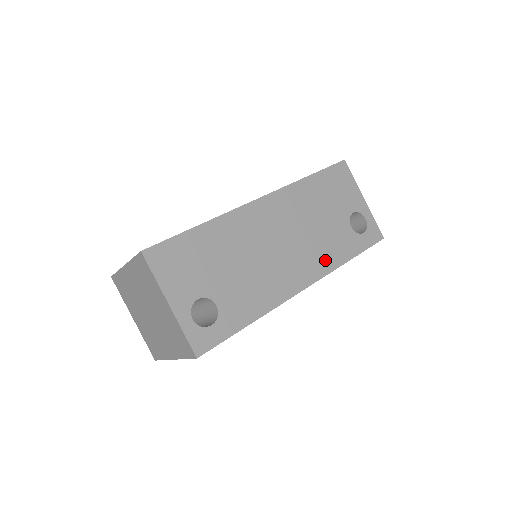
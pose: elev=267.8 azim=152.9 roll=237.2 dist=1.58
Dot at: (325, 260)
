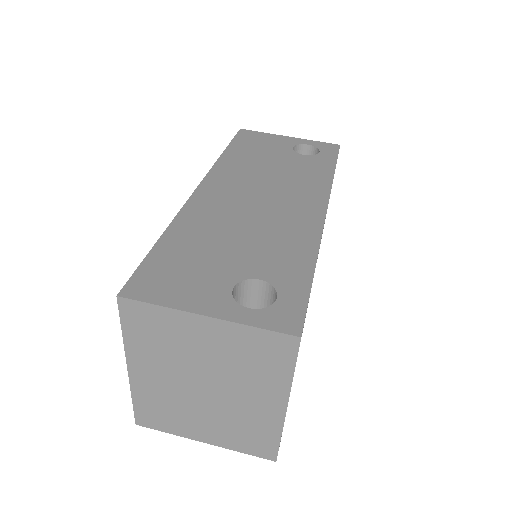
Dot at: (314, 184)
